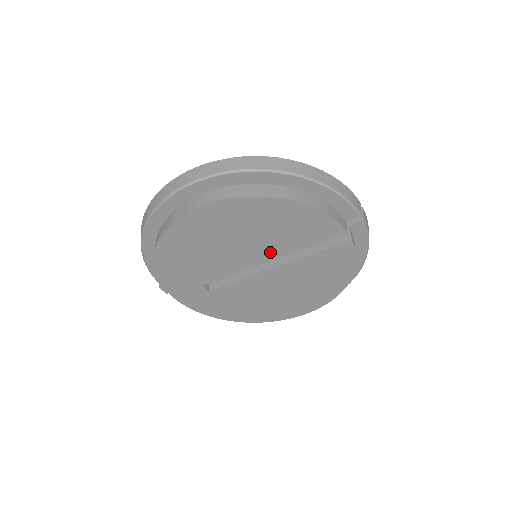
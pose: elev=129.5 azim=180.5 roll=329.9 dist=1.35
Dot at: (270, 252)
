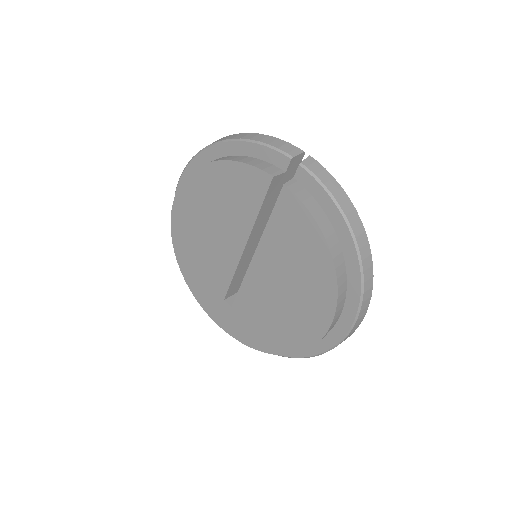
Dot at: (238, 233)
